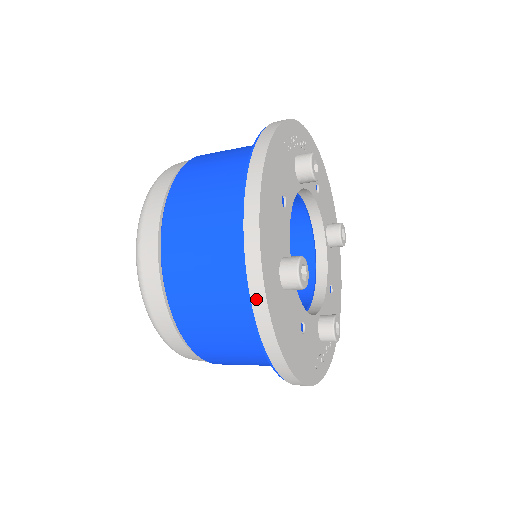
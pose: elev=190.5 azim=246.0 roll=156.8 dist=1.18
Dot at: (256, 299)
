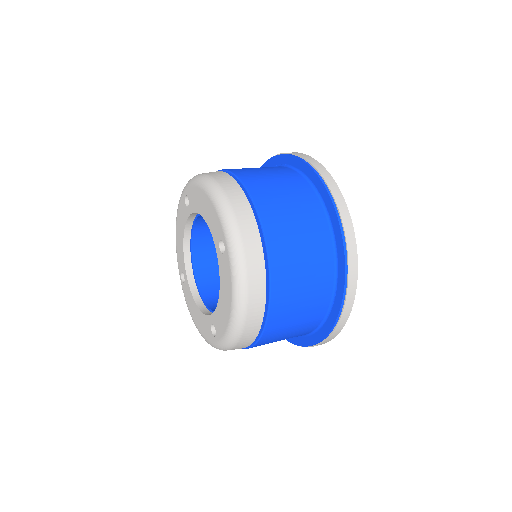
Dot at: occluded
